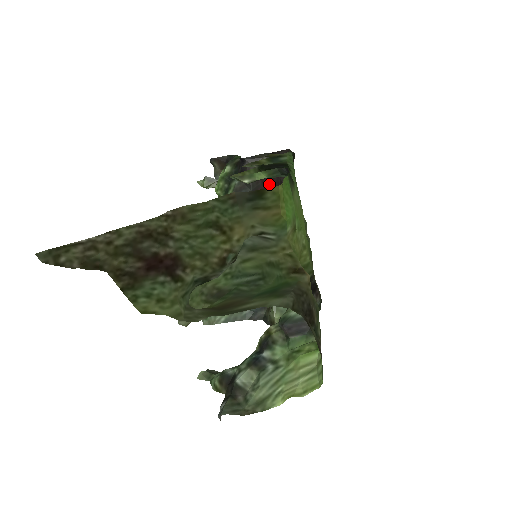
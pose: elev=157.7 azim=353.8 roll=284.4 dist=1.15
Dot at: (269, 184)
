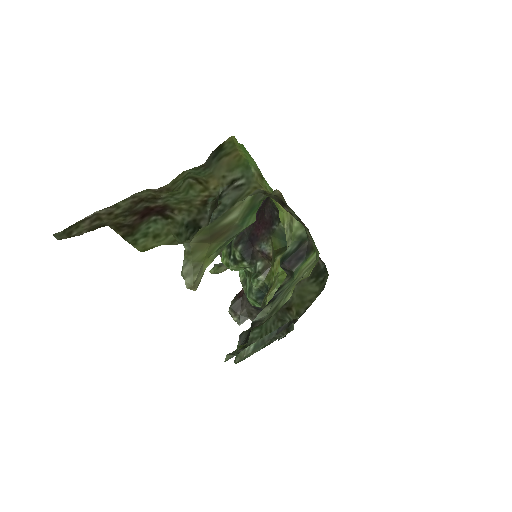
Dot at: (258, 222)
